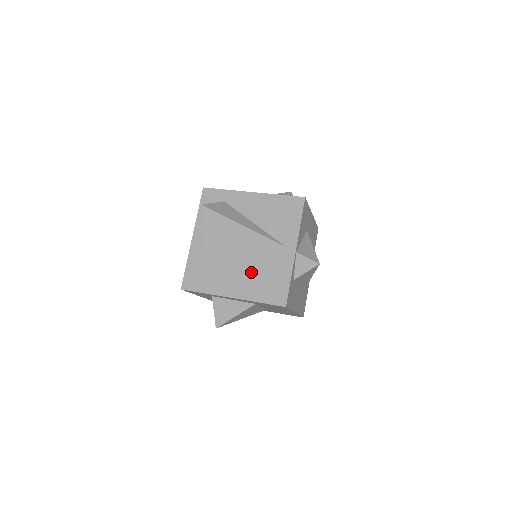
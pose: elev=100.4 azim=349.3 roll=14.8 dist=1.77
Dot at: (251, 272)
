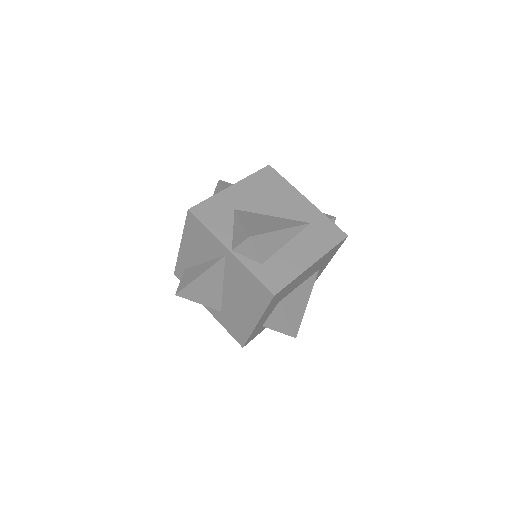
Dot at: (240, 296)
